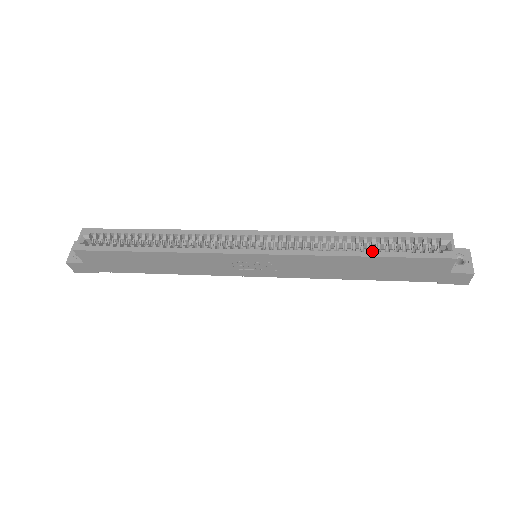
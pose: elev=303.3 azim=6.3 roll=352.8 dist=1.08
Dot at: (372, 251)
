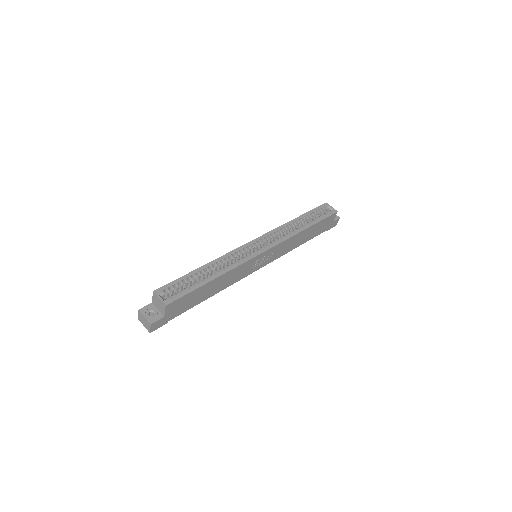
Dot at: (308, 224)
